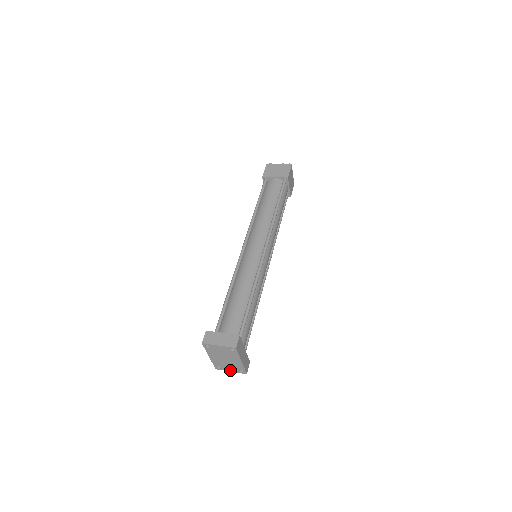
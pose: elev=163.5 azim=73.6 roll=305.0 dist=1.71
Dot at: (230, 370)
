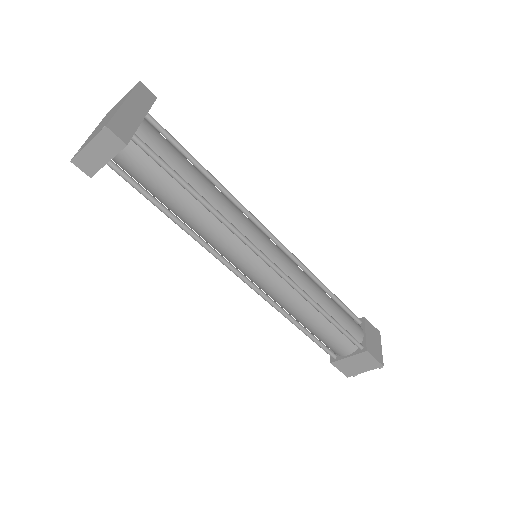
Dot at: (89, 142)
